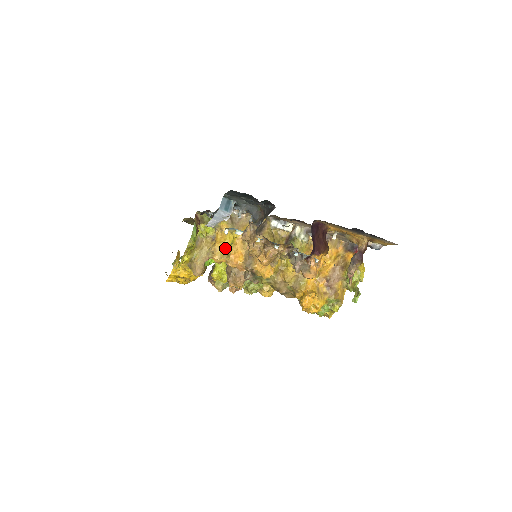
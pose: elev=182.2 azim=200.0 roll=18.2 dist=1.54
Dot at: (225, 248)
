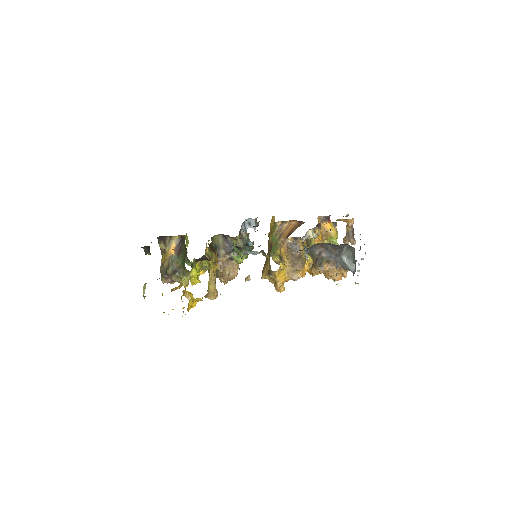
Dot at: (285, 279)
